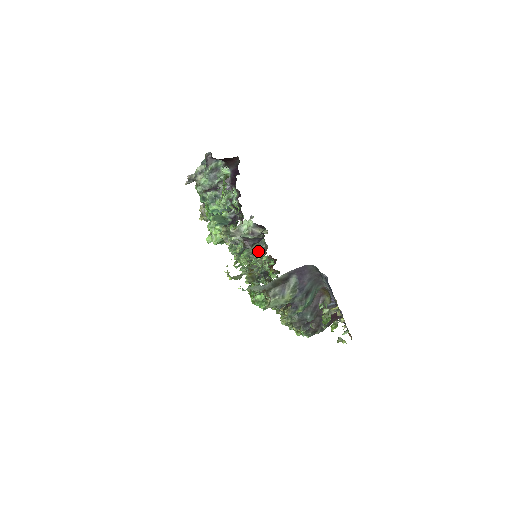
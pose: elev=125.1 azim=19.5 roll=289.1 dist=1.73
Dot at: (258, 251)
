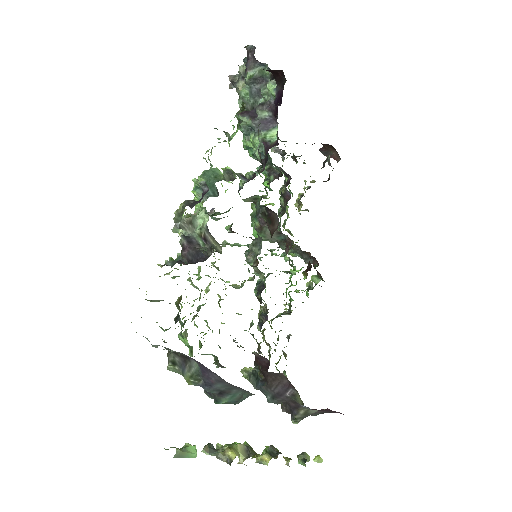
Dot at: (252, 254)
